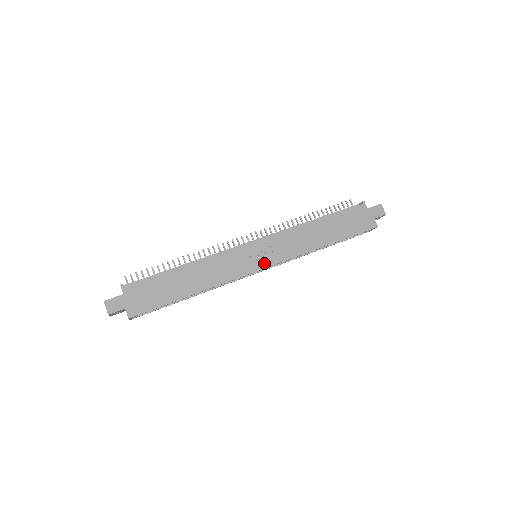
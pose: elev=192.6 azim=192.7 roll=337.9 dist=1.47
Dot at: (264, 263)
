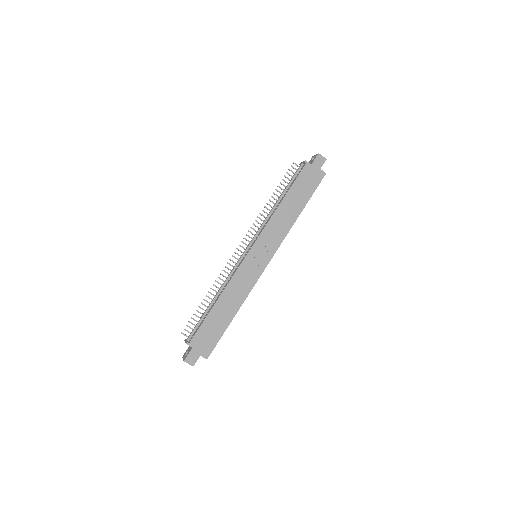
Dot at: (266, 260)
